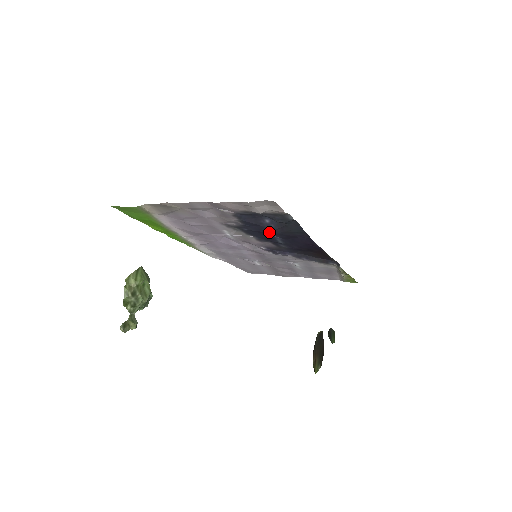
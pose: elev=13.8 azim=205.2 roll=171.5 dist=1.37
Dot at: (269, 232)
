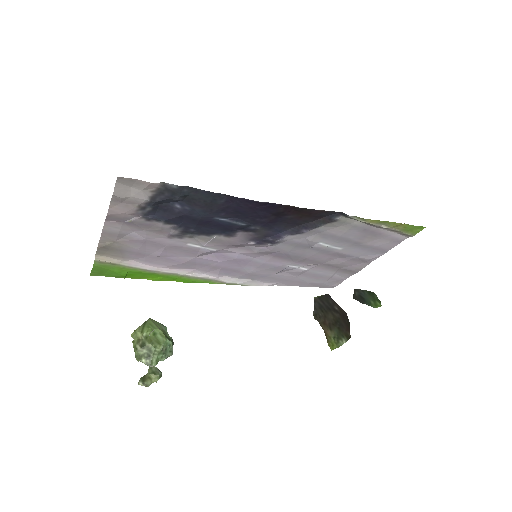
Dot at: (200, 218)
